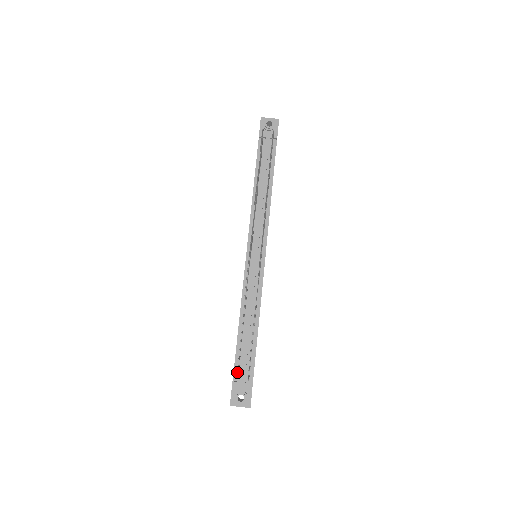
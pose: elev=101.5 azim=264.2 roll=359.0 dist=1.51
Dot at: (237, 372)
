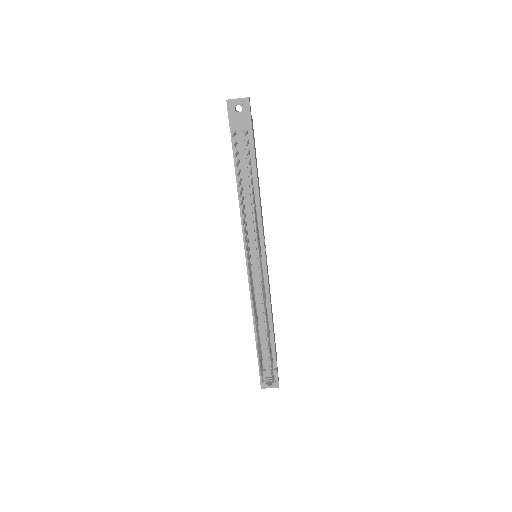
Dot at: occluded
